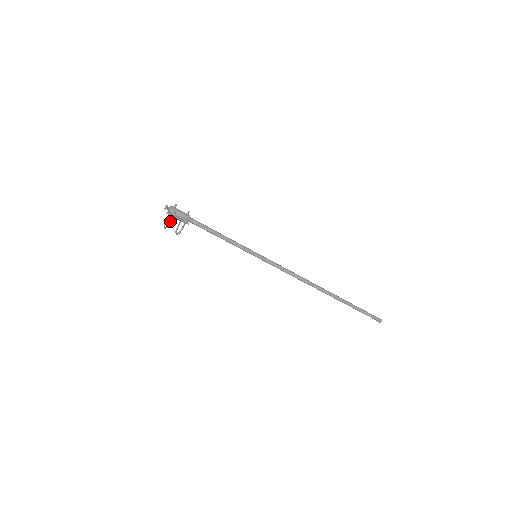
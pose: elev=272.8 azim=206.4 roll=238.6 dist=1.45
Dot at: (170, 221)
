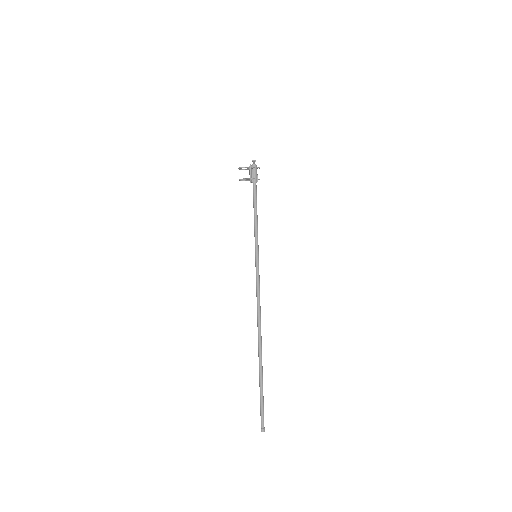
Dot at: (246, 167)
